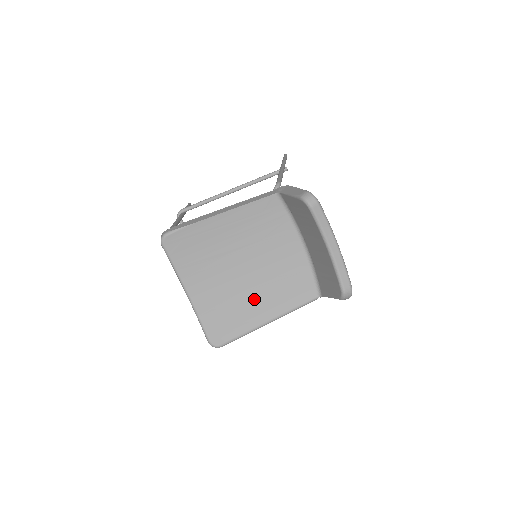
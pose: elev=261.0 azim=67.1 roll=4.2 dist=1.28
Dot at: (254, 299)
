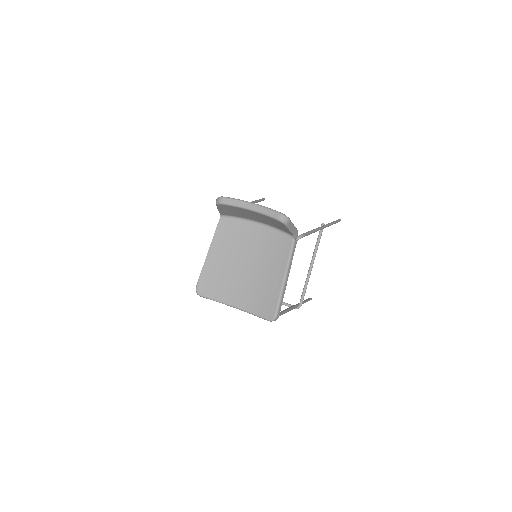
Dot at: (266, 275)
